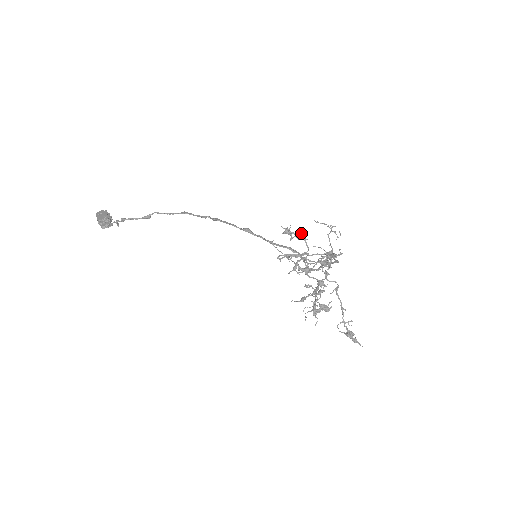
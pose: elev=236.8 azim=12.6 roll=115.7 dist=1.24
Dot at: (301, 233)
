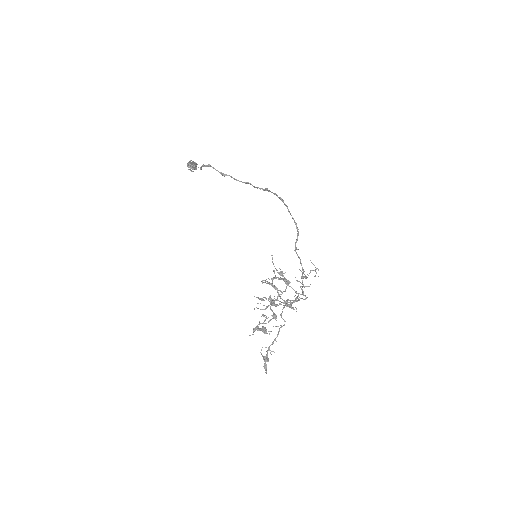
Dot at: occluded
